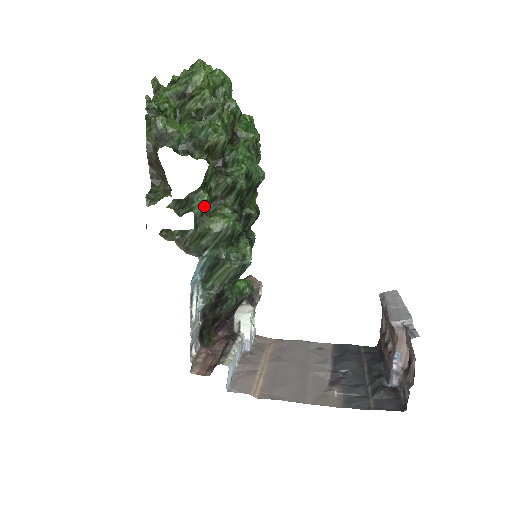
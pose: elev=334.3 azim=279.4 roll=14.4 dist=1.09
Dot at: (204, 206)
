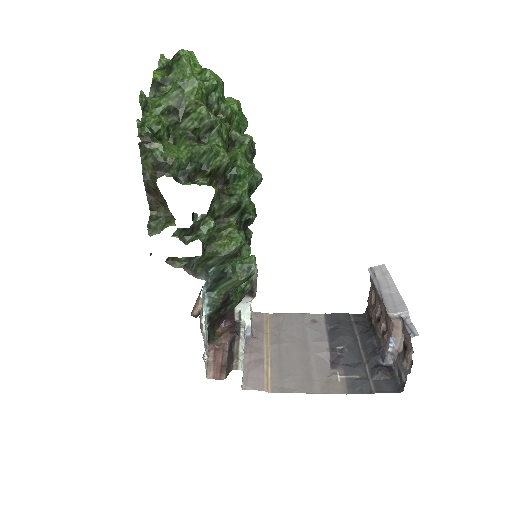
Dot at: (211, 232)
